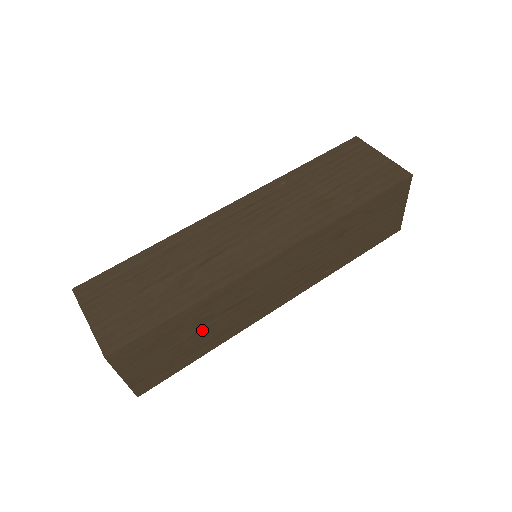
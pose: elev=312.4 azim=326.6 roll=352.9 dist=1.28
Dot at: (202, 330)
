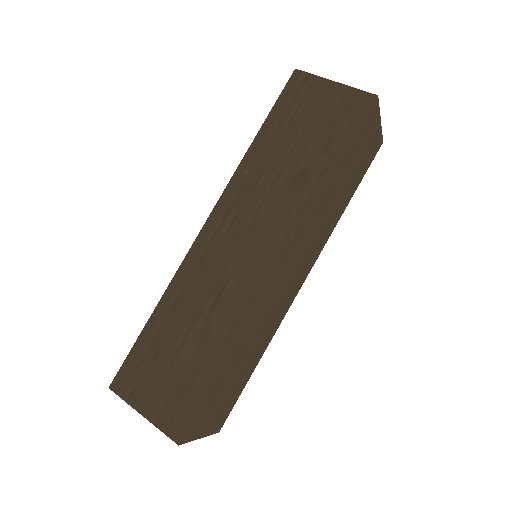
Dot at: (245, 359)
